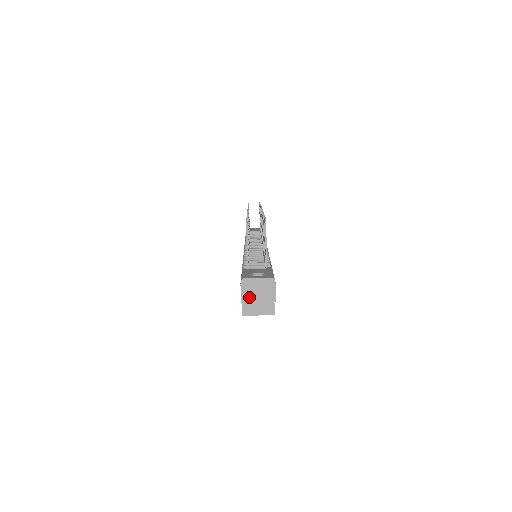
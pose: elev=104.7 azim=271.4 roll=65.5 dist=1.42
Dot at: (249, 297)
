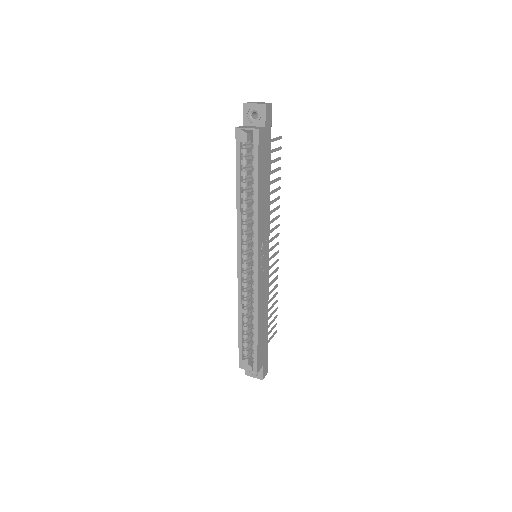
Dot at: (250, 103)
